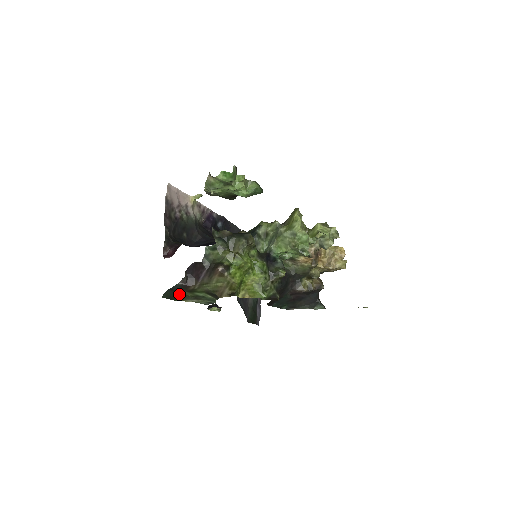
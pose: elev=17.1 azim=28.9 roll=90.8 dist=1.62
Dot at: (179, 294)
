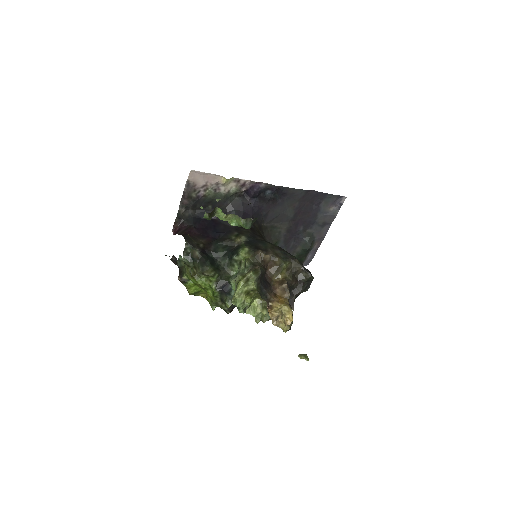
Dot at: occluded
